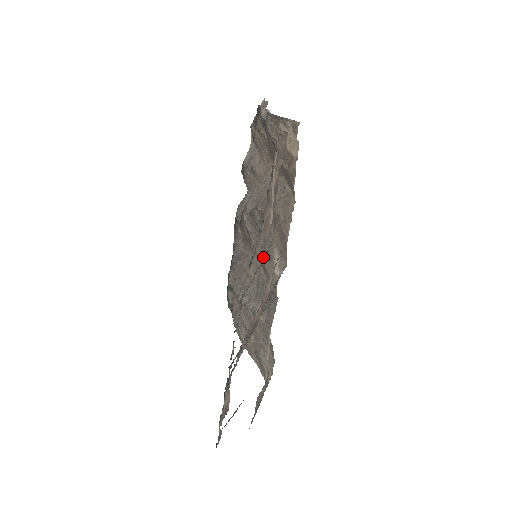
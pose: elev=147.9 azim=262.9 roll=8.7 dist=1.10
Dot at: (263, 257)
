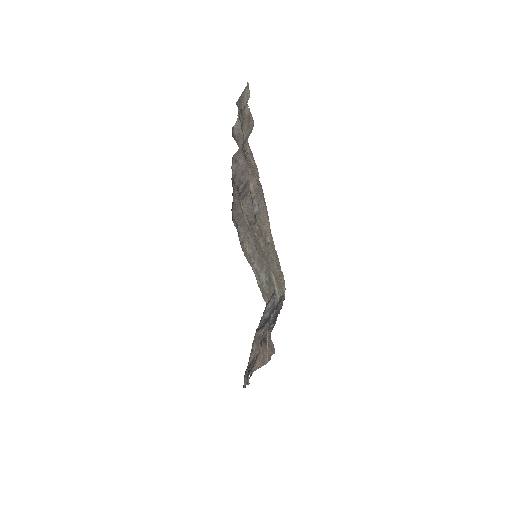
Dot at: (262, 259)
